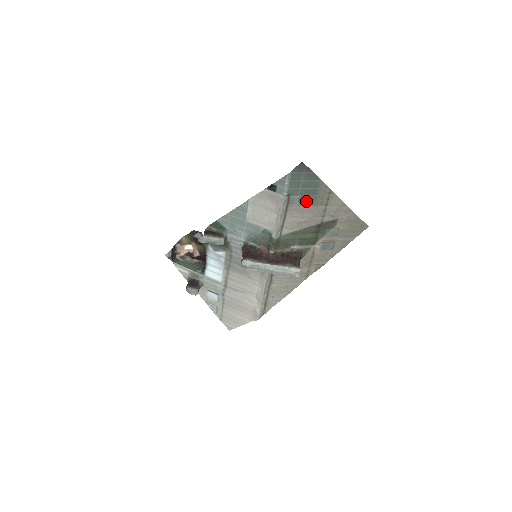
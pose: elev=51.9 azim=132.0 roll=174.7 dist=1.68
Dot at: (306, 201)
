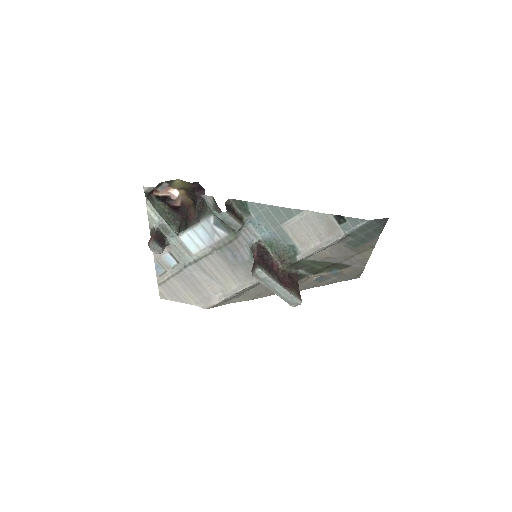
Dot at: (352, 244)
